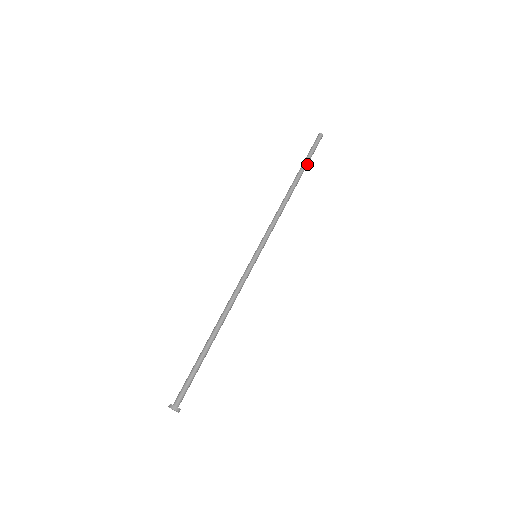
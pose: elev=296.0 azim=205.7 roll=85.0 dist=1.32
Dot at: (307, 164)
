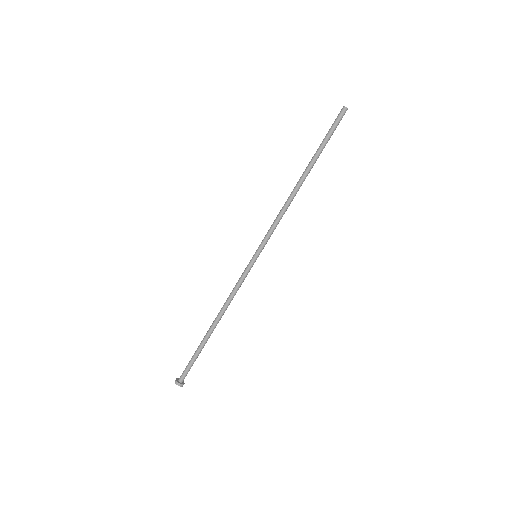
Dot at: (322, 149)
